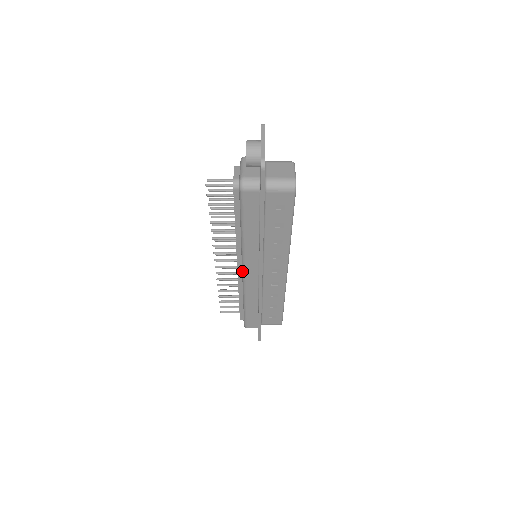
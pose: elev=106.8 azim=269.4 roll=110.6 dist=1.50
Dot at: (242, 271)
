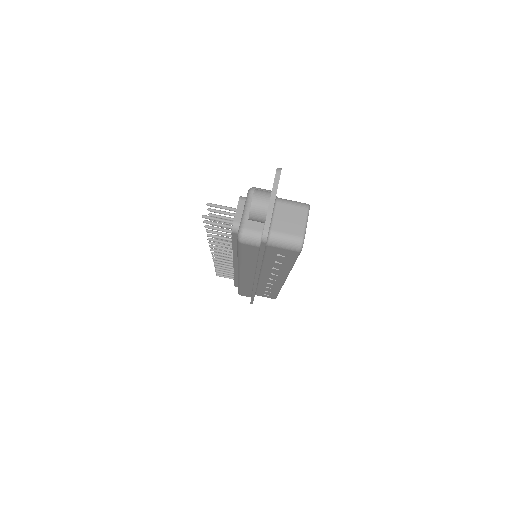
Dot at: occluded
